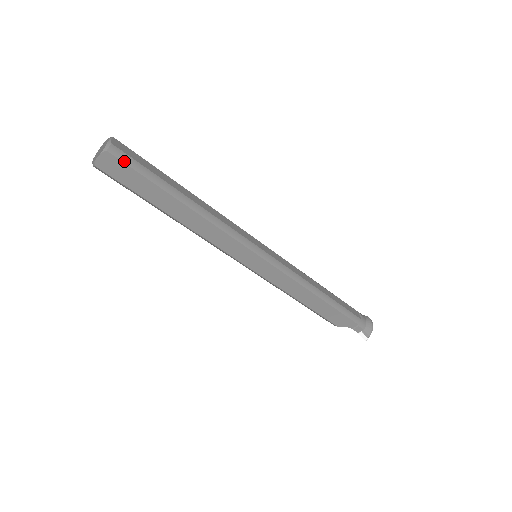
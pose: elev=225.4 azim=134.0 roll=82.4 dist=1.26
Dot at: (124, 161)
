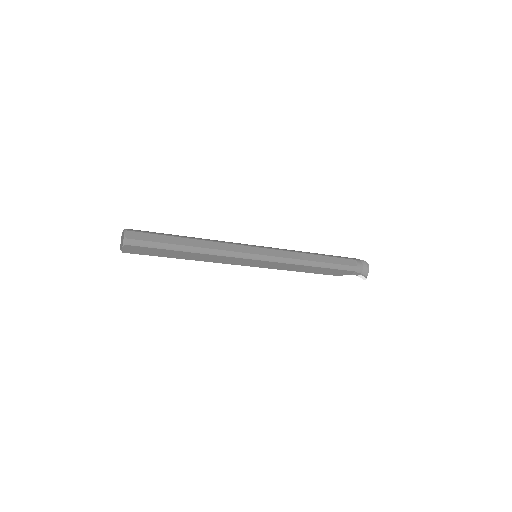
Dot at: (138, 245)
